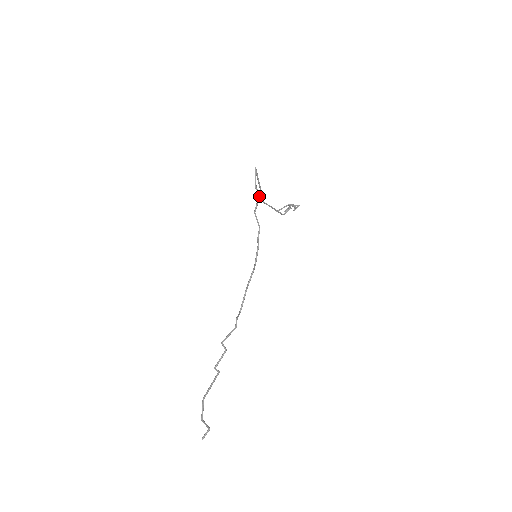
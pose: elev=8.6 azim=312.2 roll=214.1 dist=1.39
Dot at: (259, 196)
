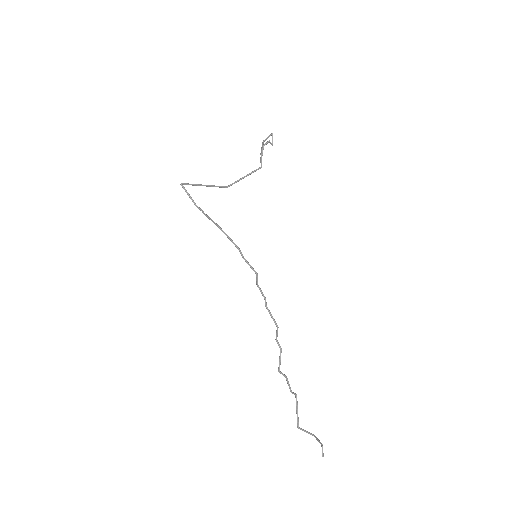
Dot at: (204, 214)
